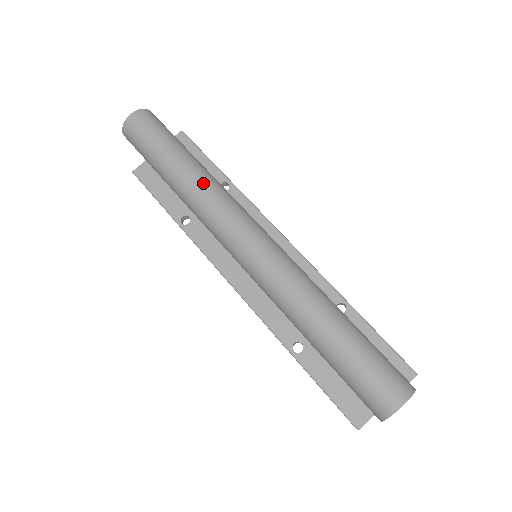
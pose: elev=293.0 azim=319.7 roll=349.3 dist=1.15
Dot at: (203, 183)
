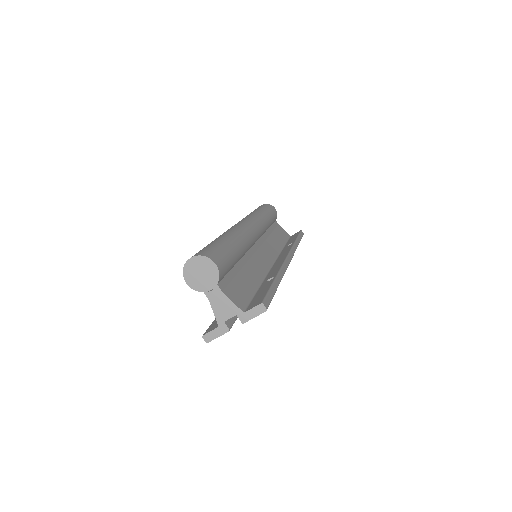
Dot at: (250, 214)
